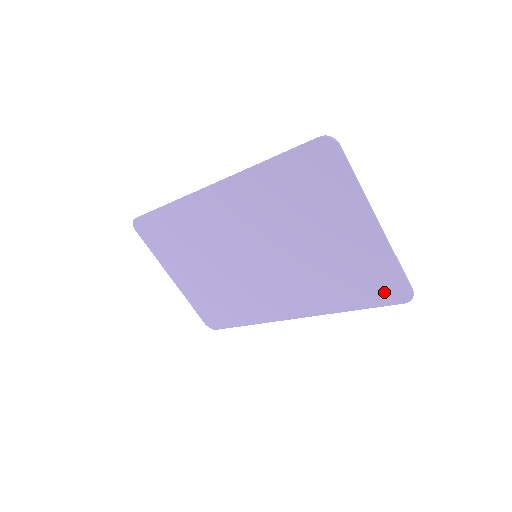
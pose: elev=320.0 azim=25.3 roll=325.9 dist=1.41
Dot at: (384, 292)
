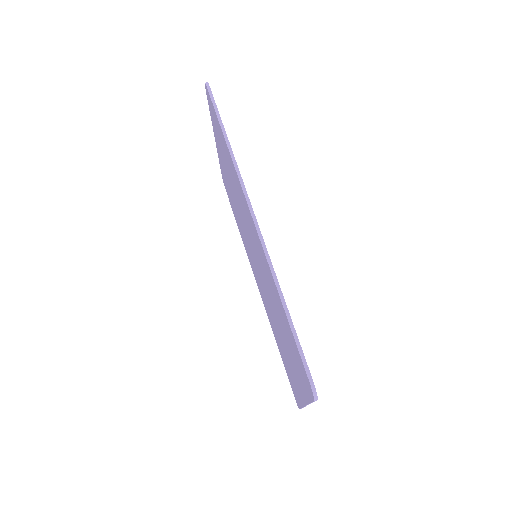
Dot at: (291, 383)
